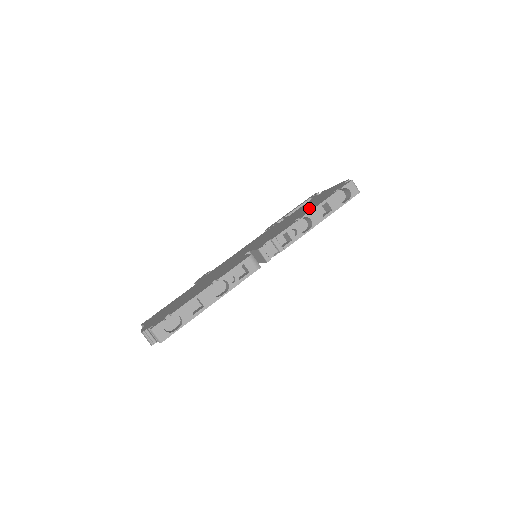
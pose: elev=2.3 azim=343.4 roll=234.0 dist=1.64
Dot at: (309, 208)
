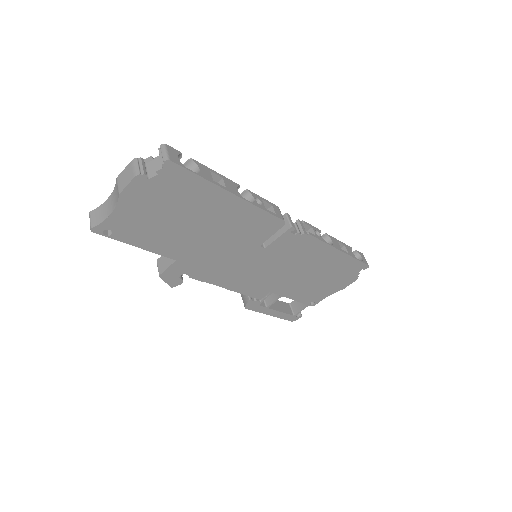
Dot at: occluded
